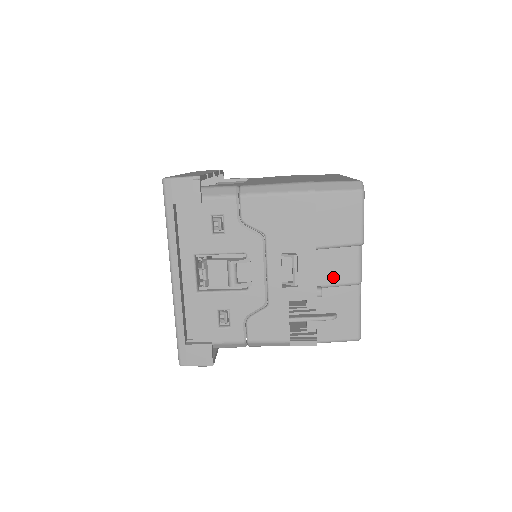
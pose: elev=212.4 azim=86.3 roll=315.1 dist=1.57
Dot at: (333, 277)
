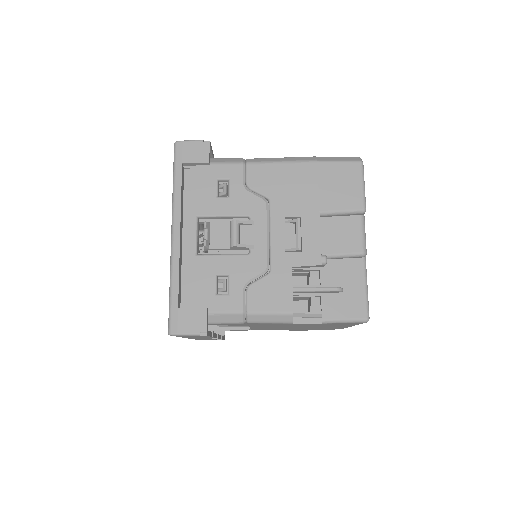
Dot at: (337, 246)
